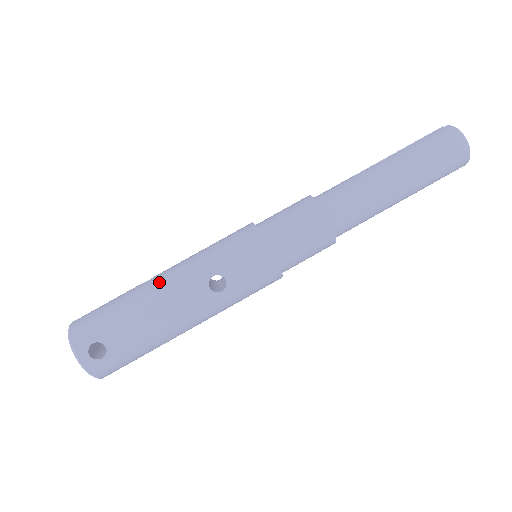
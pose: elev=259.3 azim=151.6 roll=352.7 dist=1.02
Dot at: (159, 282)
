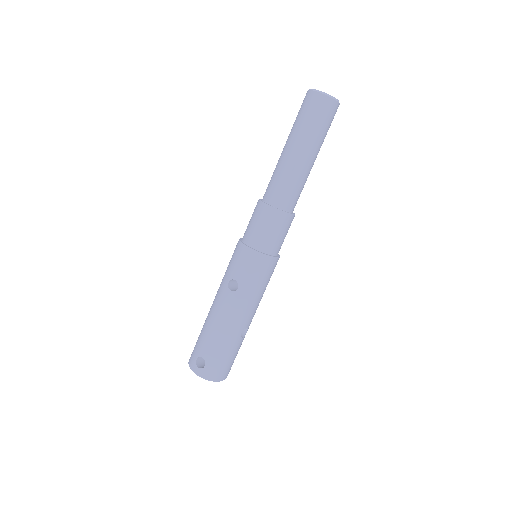
Dot at: occluded
